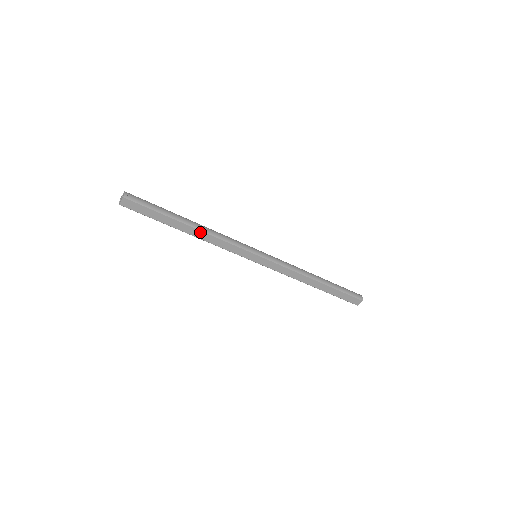
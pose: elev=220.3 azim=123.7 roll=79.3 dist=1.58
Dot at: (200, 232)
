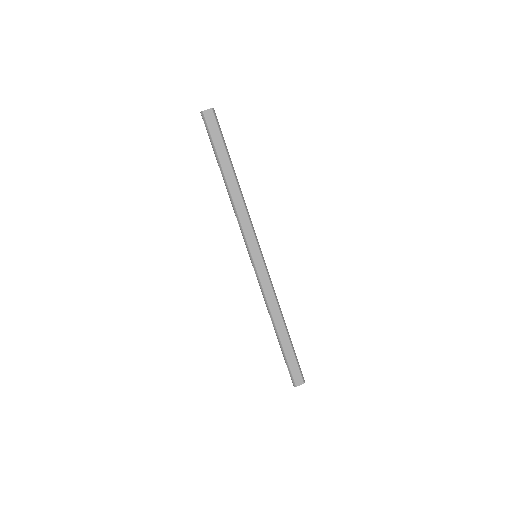
Dot at: (237, 190)
